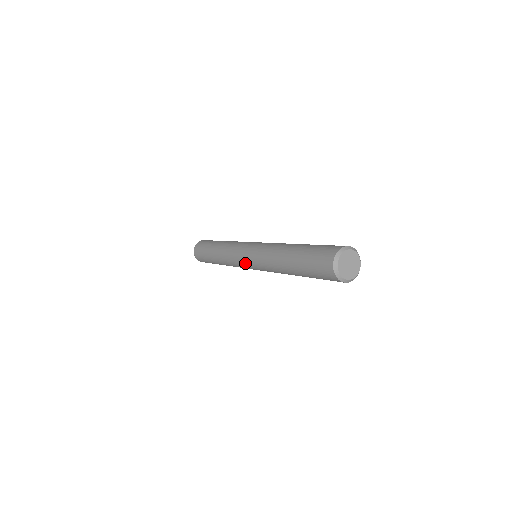
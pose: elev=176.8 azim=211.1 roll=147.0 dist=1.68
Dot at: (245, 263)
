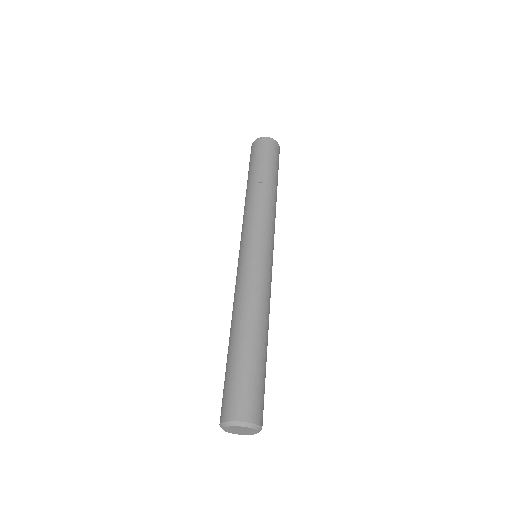
Dot at: (239, 251)
